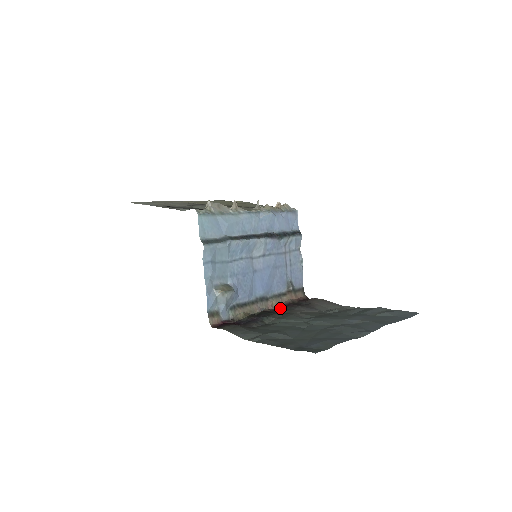
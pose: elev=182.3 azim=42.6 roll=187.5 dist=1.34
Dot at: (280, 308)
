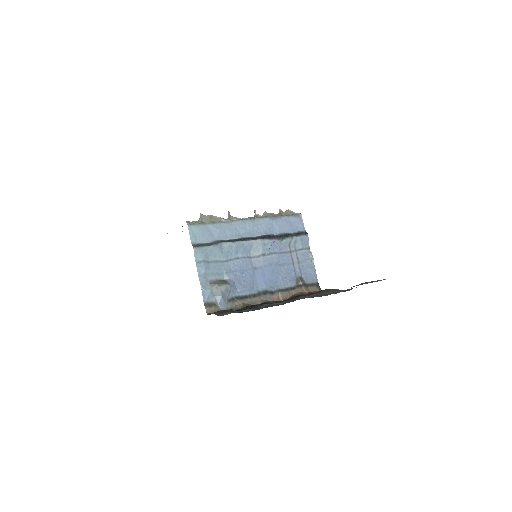
Dot at: occluded
